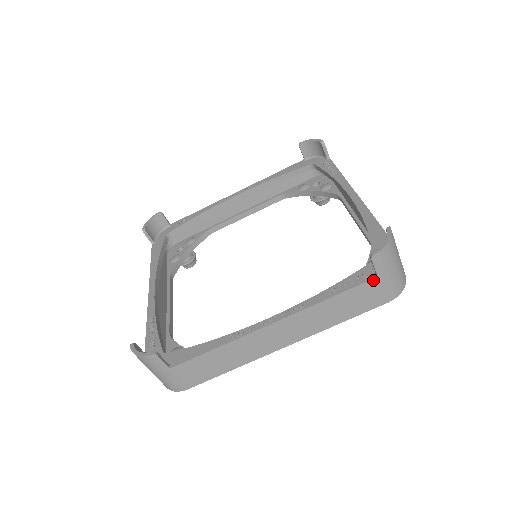
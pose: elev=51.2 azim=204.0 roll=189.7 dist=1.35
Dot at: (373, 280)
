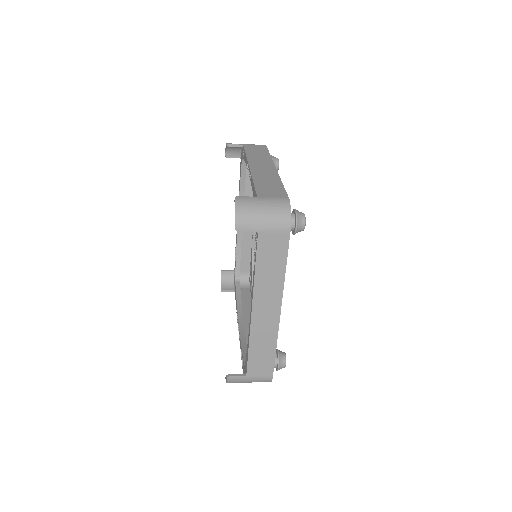
Dot at: occluded
